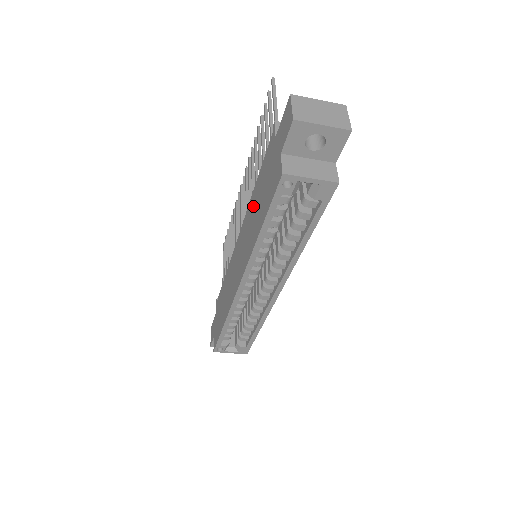
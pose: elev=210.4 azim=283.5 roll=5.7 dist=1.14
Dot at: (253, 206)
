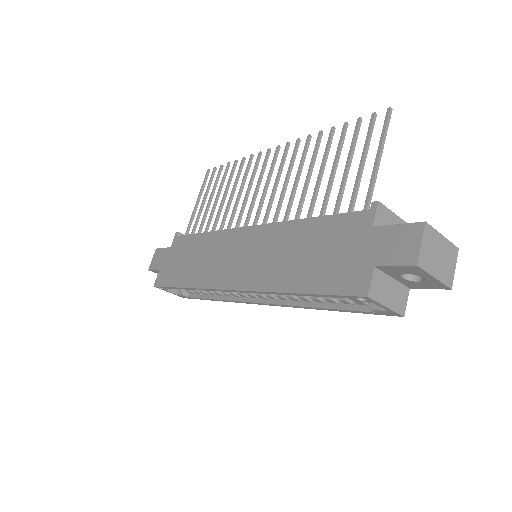
Dot at: (293, 240)
